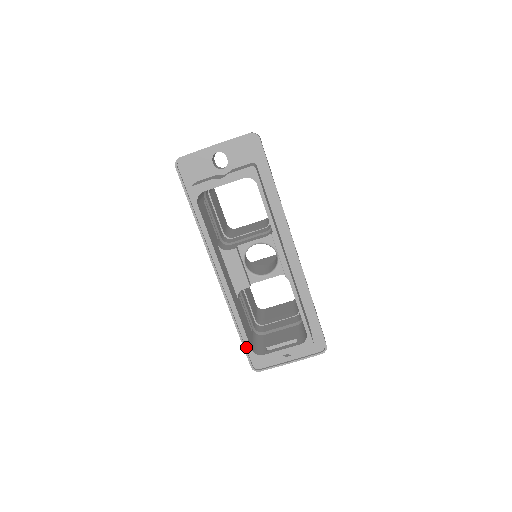
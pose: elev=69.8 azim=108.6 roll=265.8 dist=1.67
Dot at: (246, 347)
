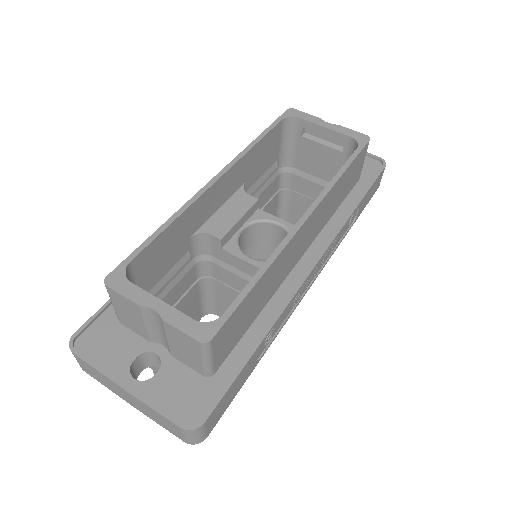
Dot at: (110, 306)
